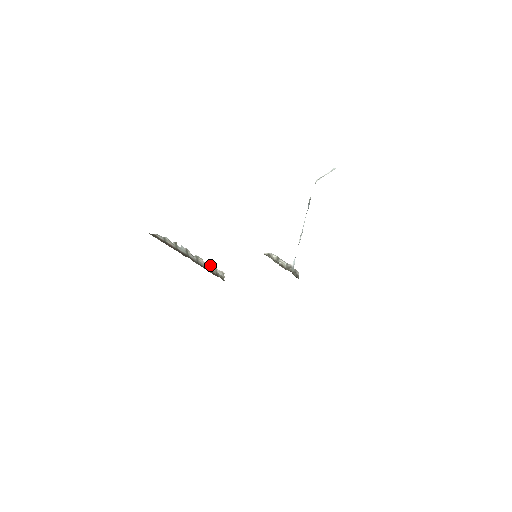
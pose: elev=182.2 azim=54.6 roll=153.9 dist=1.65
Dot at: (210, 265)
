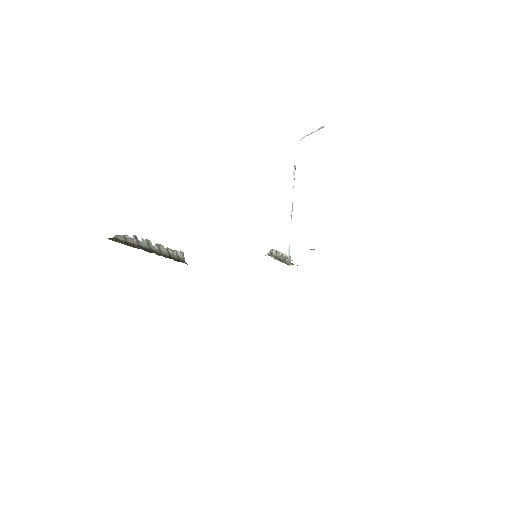
Dot at: (171, 250)
